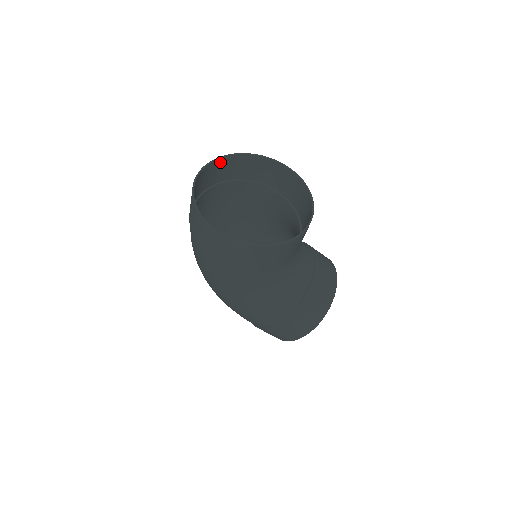
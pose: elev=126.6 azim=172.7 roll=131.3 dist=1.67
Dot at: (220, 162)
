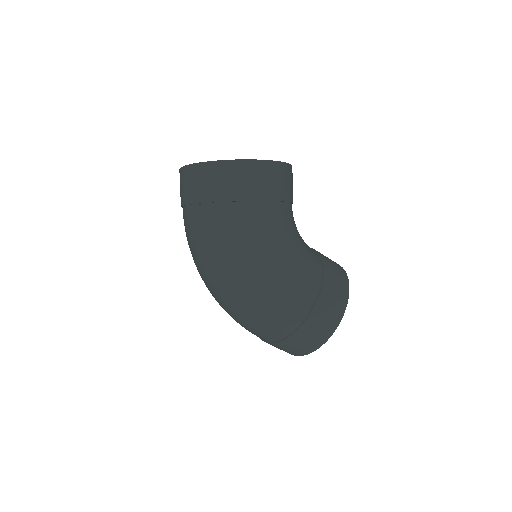
Dot at: occluded
